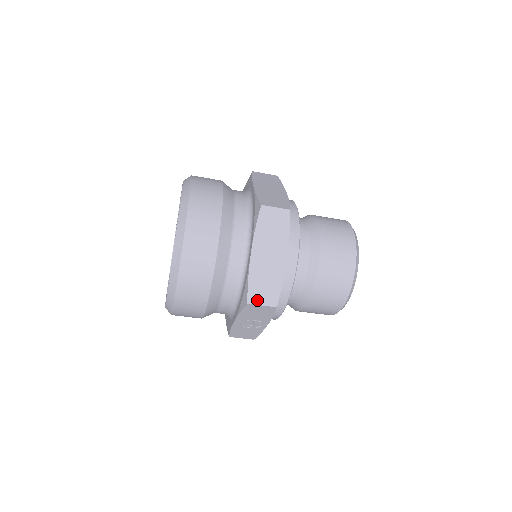
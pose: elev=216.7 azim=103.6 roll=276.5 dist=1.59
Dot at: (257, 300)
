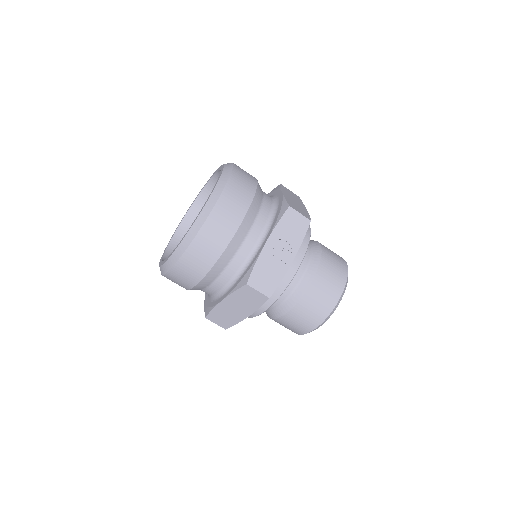
Dot at: (296, 209)
